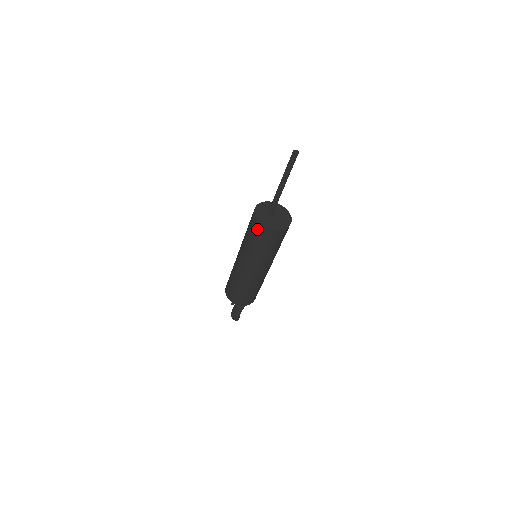
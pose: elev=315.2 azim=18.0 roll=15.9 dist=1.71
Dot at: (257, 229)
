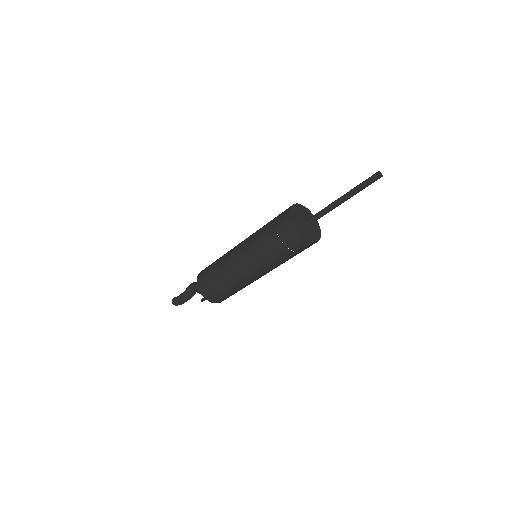
Dot at: (307, 247)
